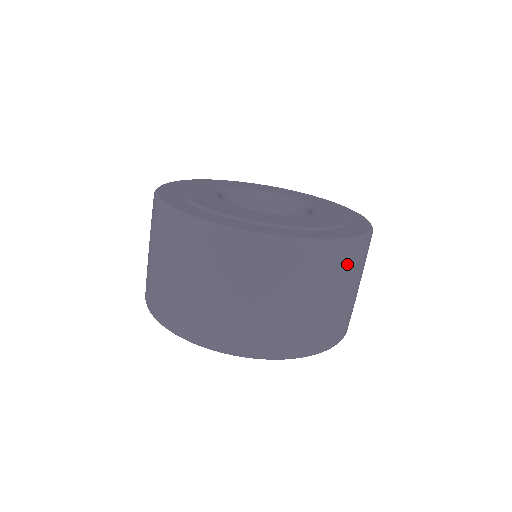
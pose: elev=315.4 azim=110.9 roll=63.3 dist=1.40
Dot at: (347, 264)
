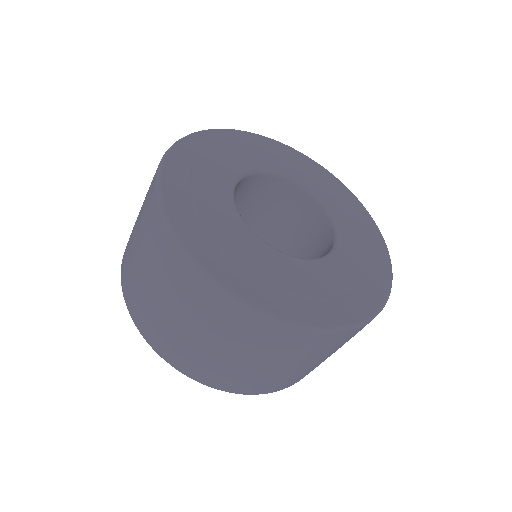
Dot at: occluded
